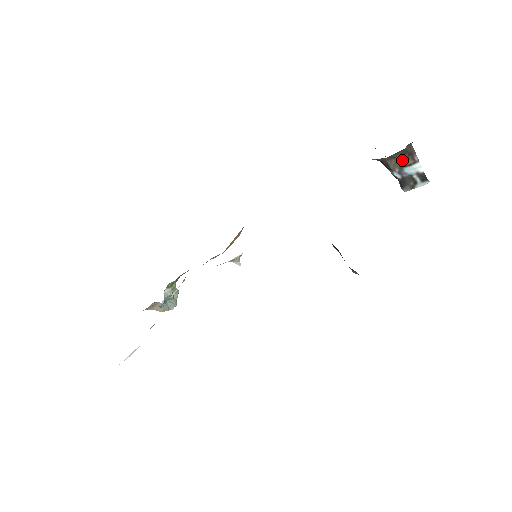
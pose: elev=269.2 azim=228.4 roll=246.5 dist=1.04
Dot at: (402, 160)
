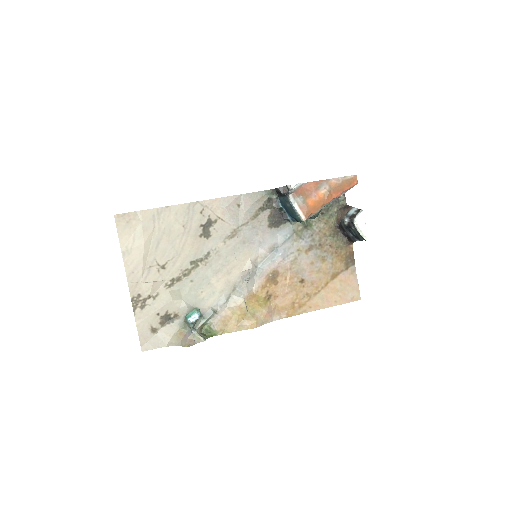
Dot at: (345, 211)
